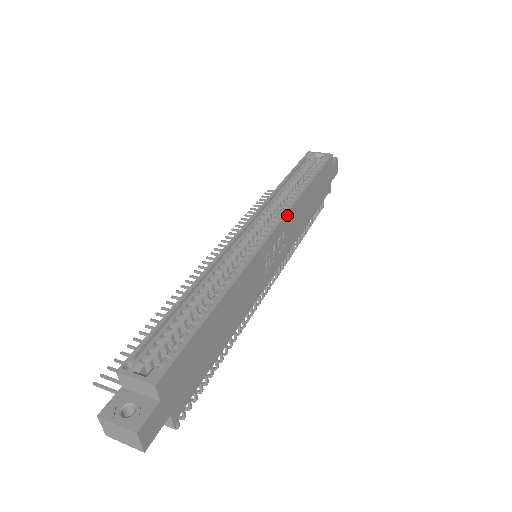
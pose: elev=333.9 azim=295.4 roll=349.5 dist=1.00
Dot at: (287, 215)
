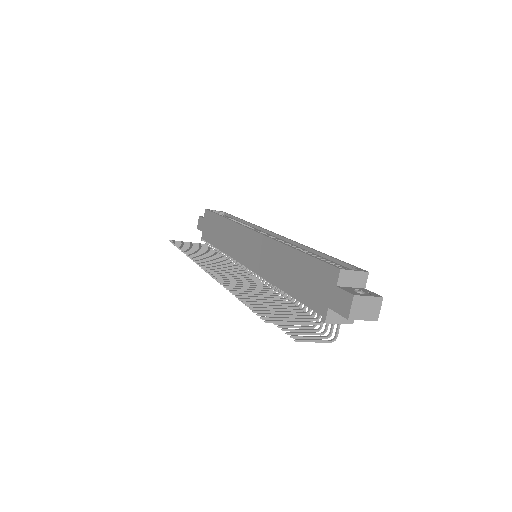
Dot at: (262, 229)
